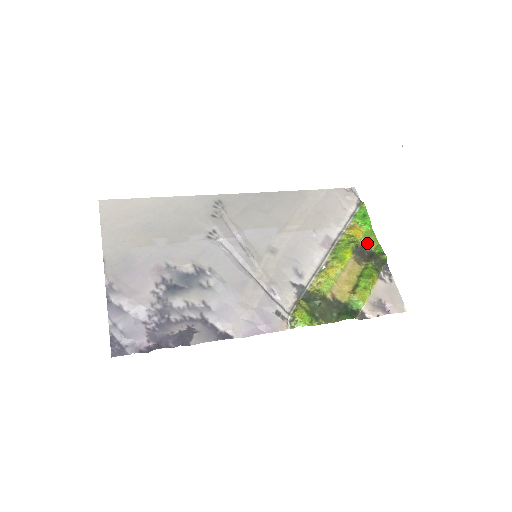
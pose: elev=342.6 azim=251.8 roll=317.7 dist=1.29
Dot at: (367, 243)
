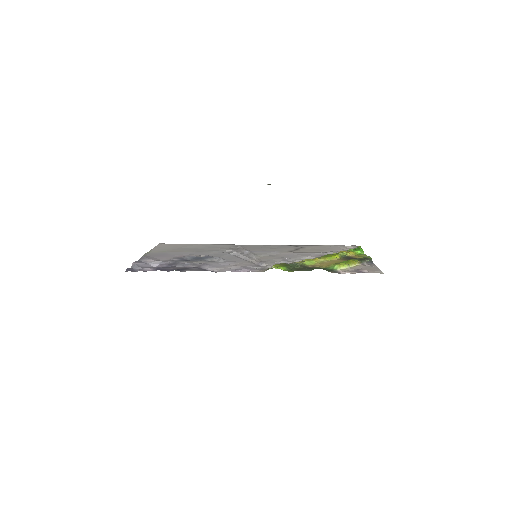
Dot at: (356, 256)
